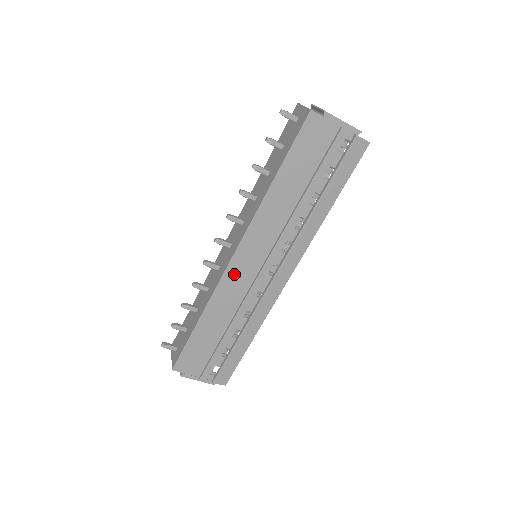
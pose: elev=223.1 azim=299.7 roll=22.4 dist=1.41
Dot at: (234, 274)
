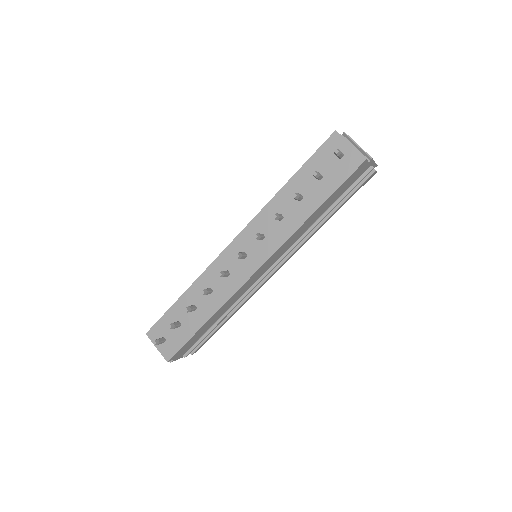
Dot at: (249, 282)
